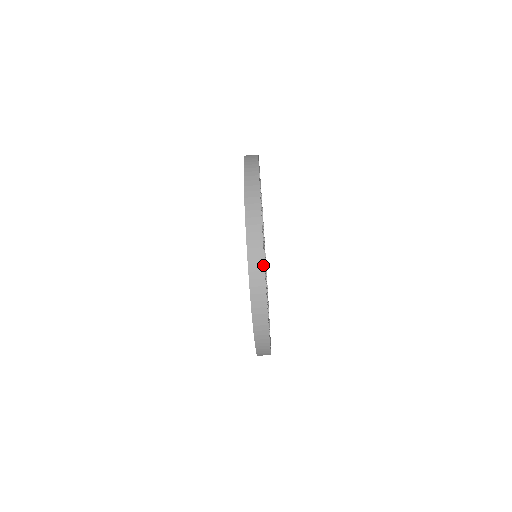
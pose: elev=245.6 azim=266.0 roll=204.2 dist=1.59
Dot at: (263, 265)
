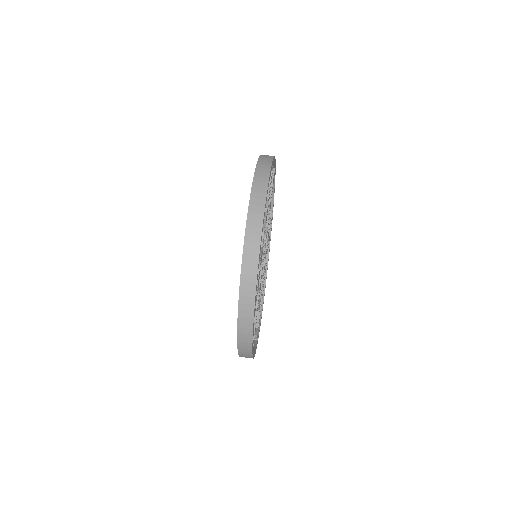
Dot at: (262, 222)
